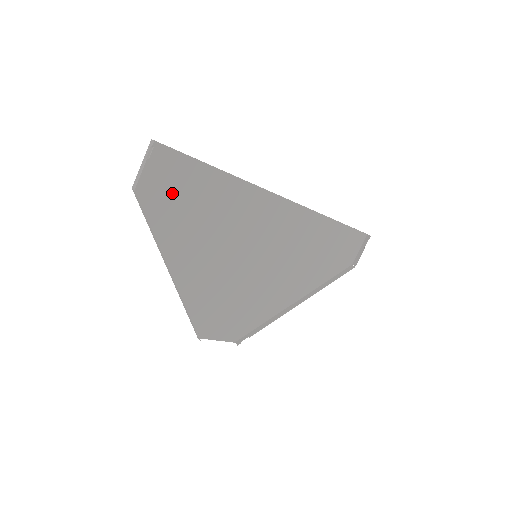
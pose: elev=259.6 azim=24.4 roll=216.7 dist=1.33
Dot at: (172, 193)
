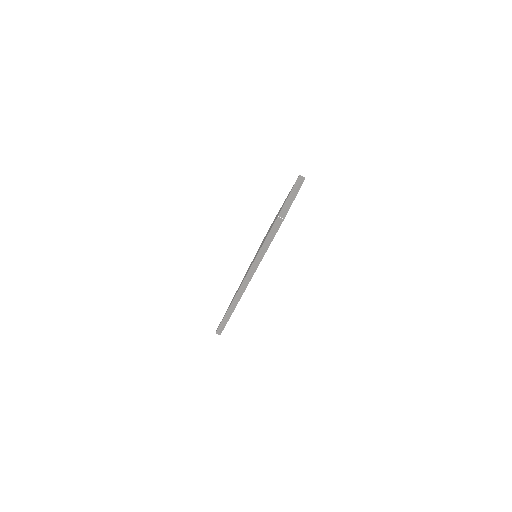
Dot at: occluded
